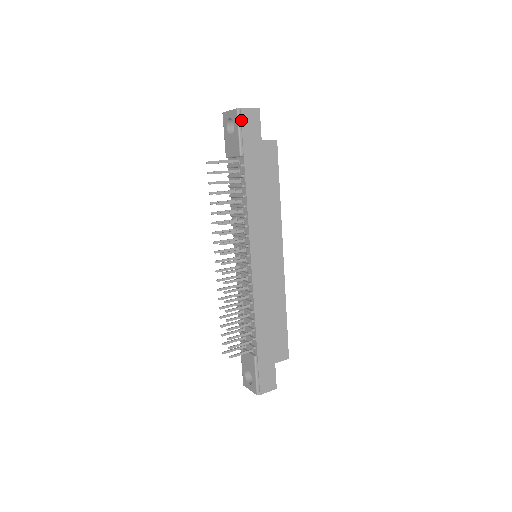
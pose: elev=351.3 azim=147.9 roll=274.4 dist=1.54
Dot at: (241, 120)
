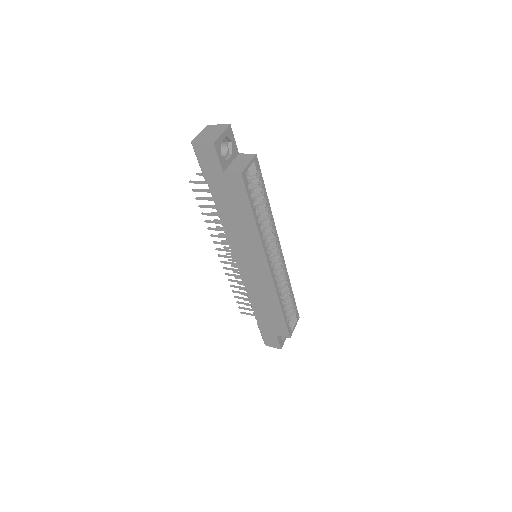
Dot at: (197, 154)
